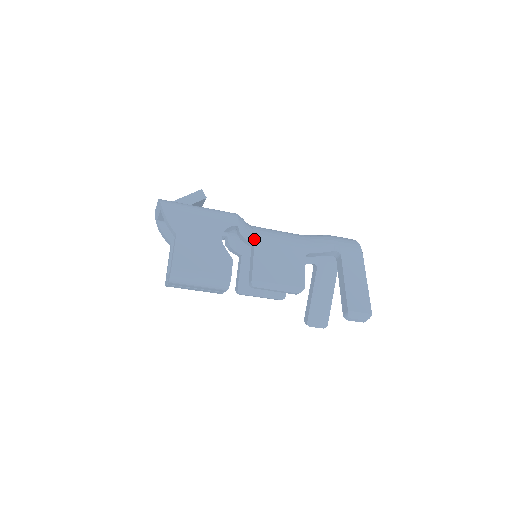
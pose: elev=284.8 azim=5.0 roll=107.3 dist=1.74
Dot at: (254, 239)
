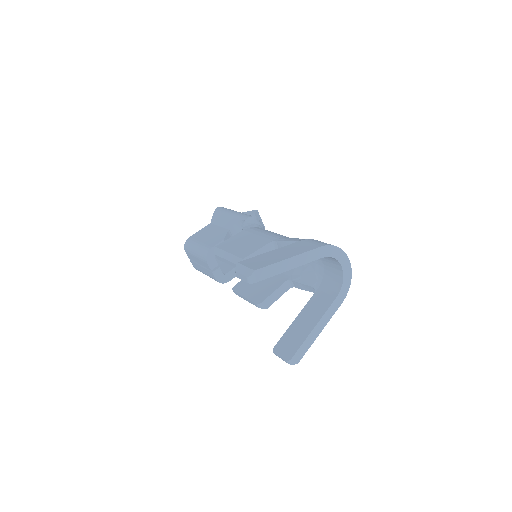
Dot at: (247, 228)
